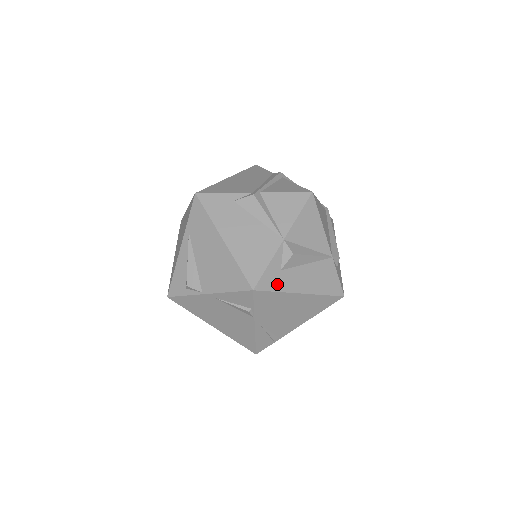
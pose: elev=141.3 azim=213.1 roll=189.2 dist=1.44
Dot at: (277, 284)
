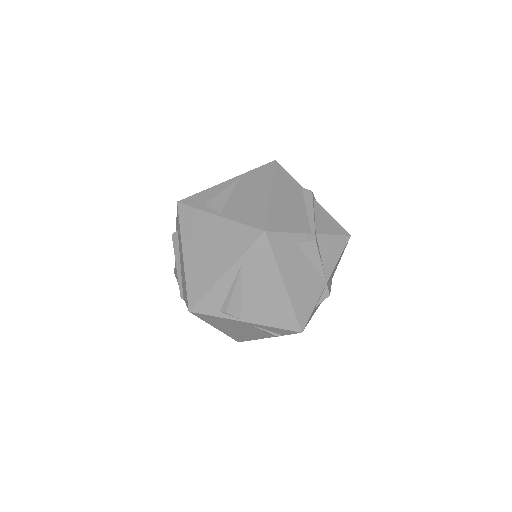
Dot at: (310, 318)
